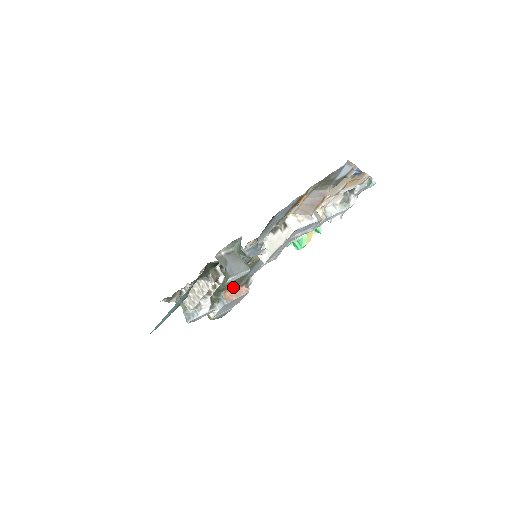
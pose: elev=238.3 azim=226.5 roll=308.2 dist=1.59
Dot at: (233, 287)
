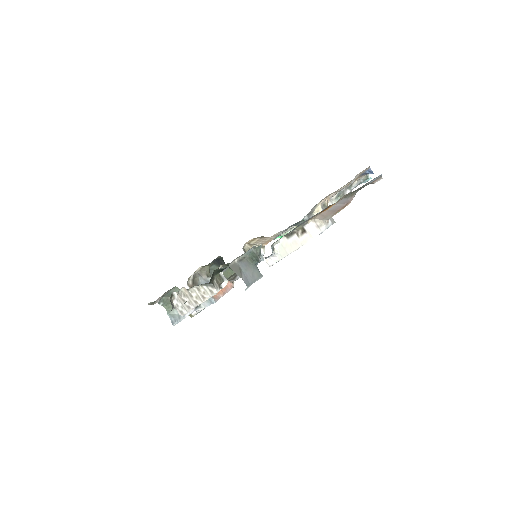
Dot at: occluded
